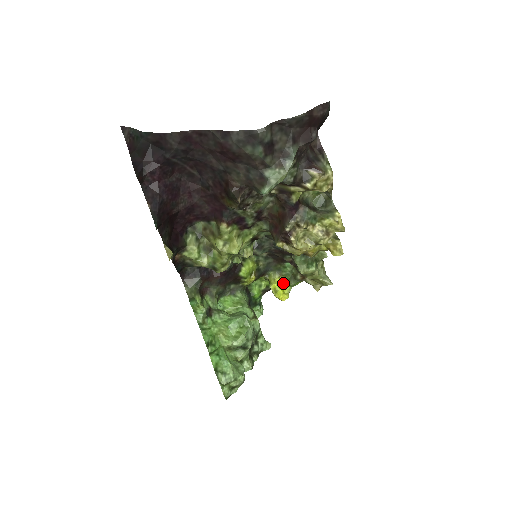
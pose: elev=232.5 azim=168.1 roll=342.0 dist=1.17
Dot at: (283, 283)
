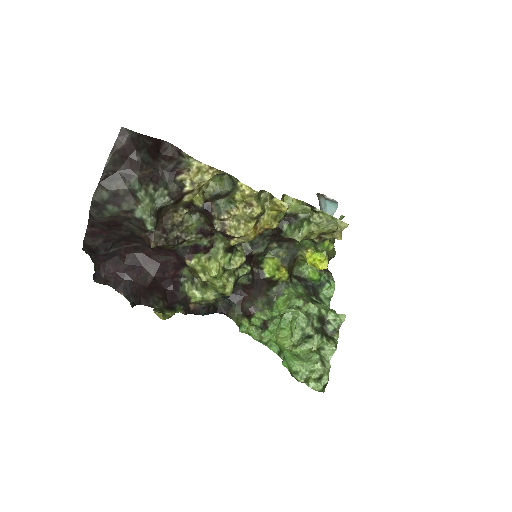
Dot at: (315, 253)
